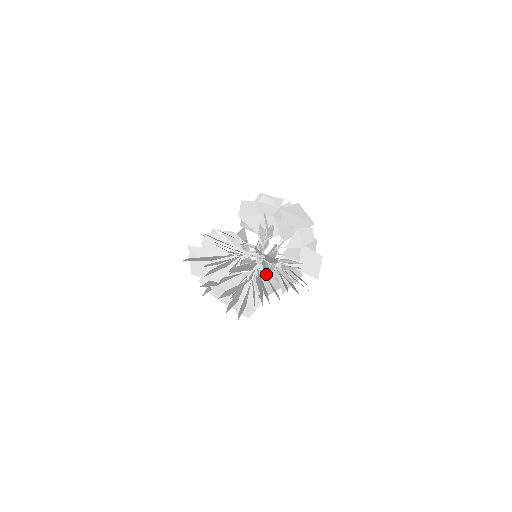
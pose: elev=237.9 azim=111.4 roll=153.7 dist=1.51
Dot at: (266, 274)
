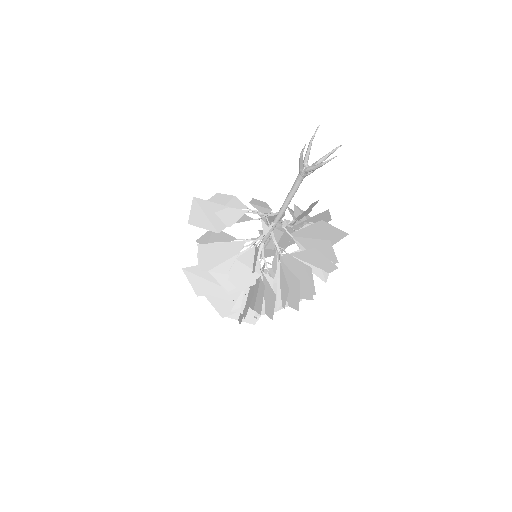
Dot at: (264, 277)
